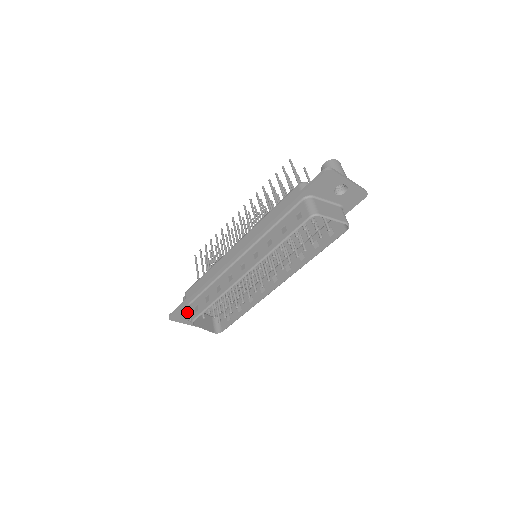
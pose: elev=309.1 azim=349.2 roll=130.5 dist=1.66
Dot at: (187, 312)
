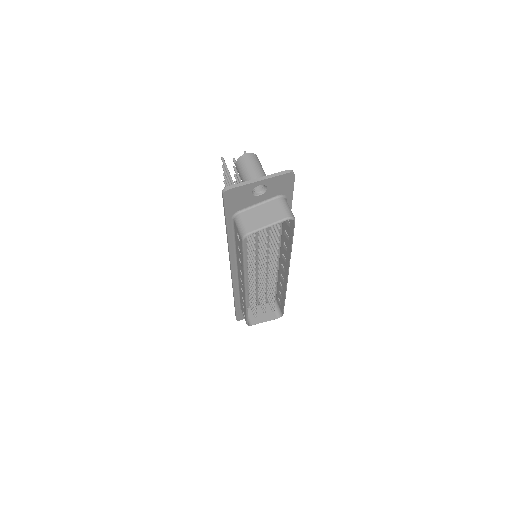
Dot at: occluded
